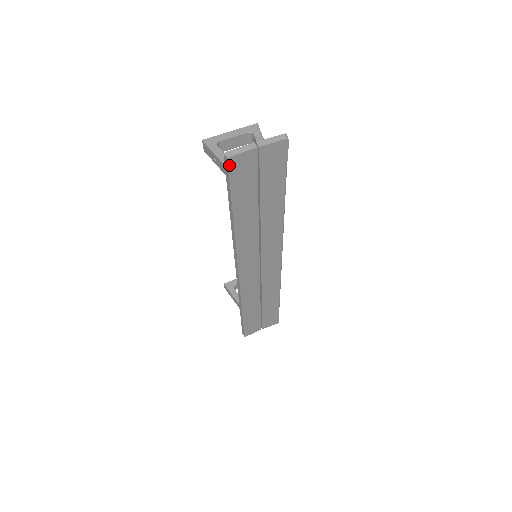
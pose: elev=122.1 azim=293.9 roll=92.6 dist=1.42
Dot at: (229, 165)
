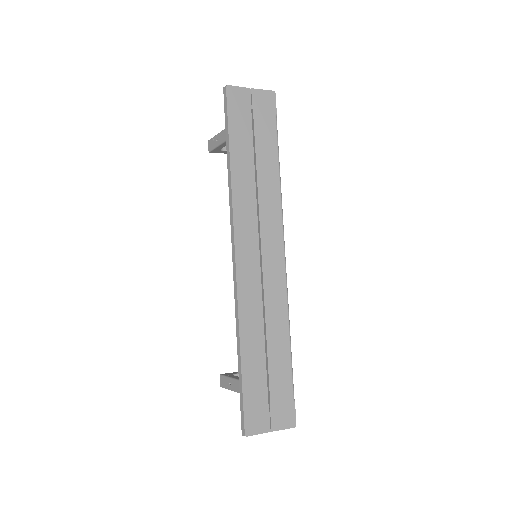
Dot at: (227, 93)
